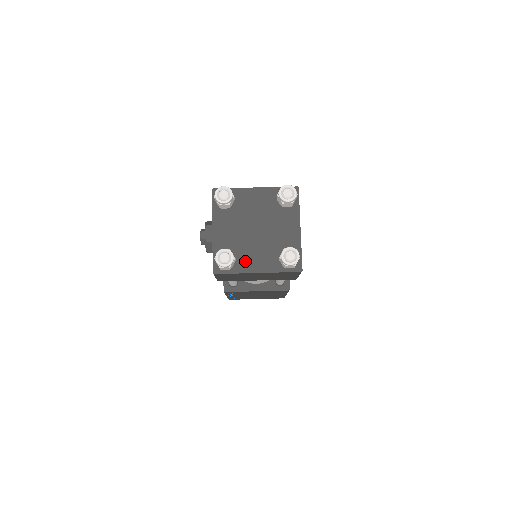
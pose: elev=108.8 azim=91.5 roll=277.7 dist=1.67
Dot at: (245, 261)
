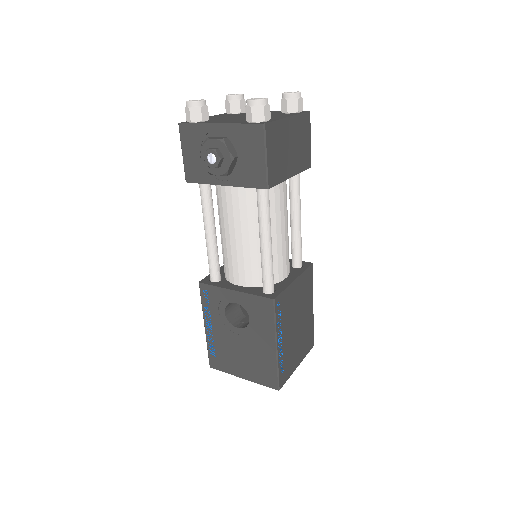
Dot at: occluded
